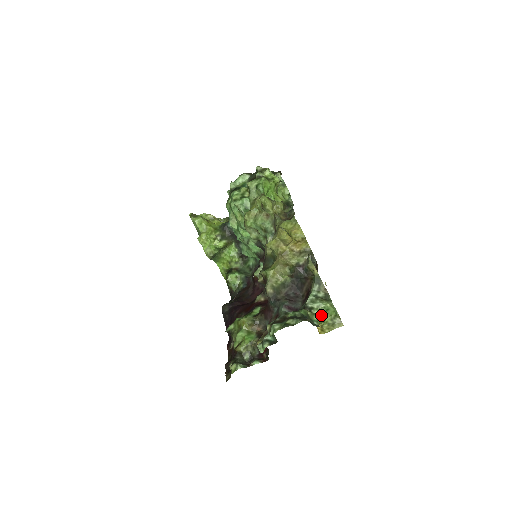
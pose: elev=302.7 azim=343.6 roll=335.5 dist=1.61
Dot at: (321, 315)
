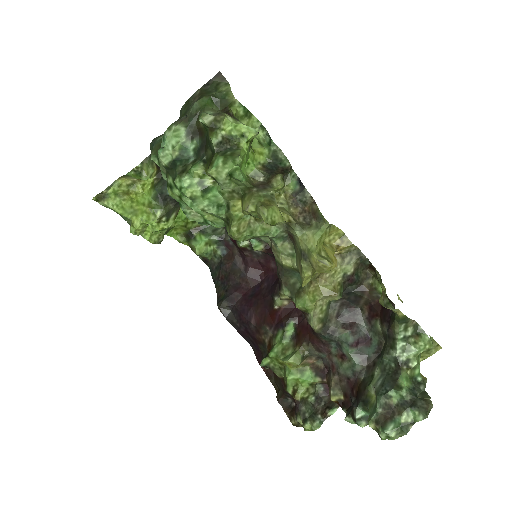
Dot at: (419, 360)
